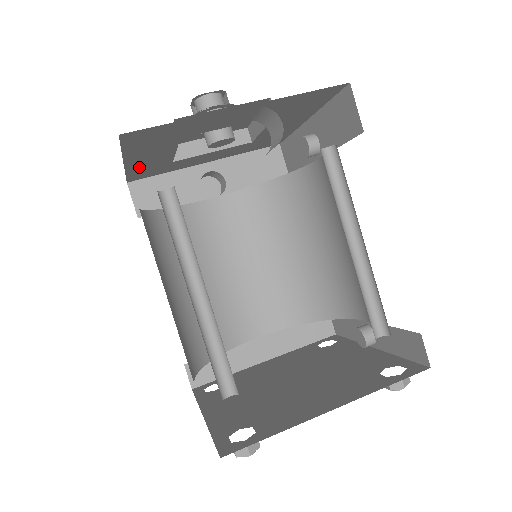
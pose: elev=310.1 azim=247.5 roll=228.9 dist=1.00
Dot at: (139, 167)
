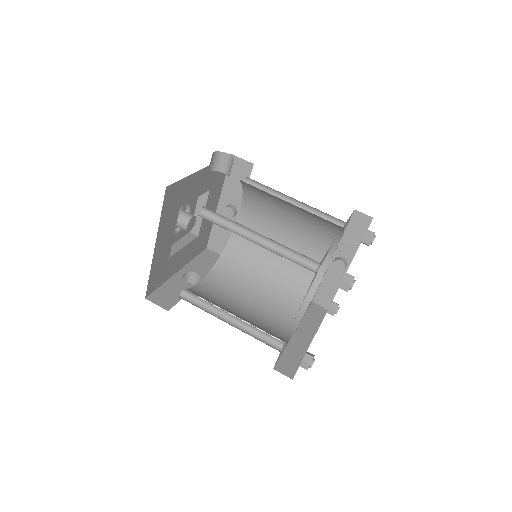
Dot at: (157, 261)
